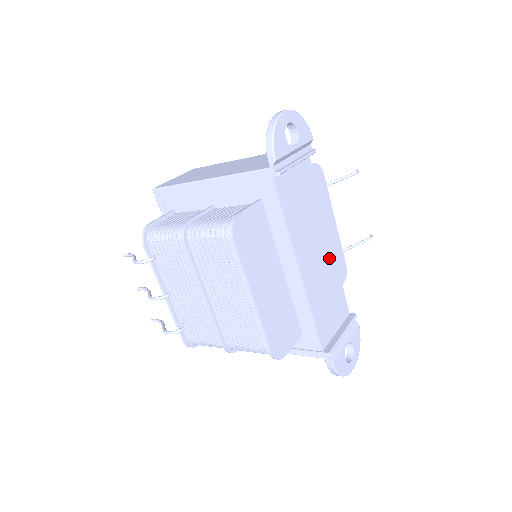
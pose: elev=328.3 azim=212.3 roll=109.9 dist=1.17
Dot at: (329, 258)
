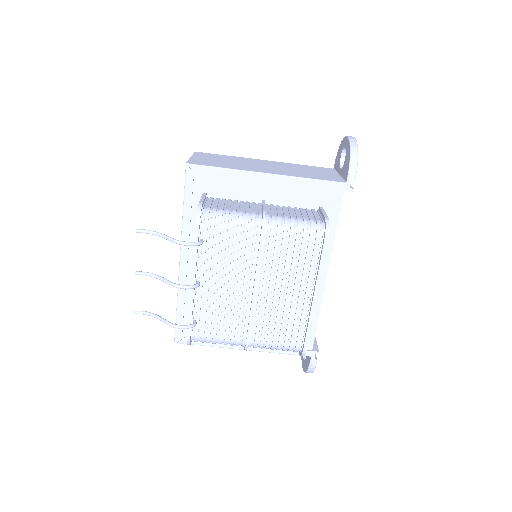
Dot at: occluded
